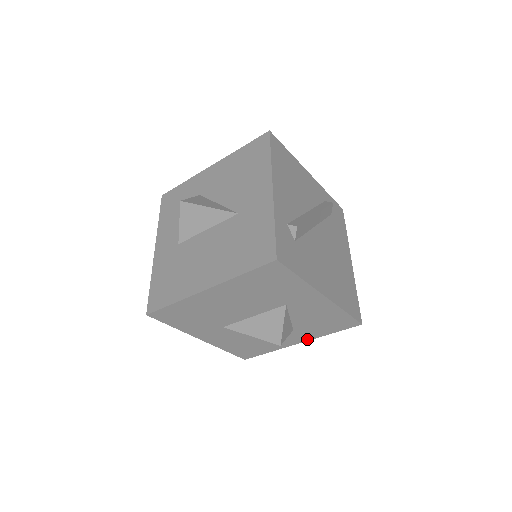
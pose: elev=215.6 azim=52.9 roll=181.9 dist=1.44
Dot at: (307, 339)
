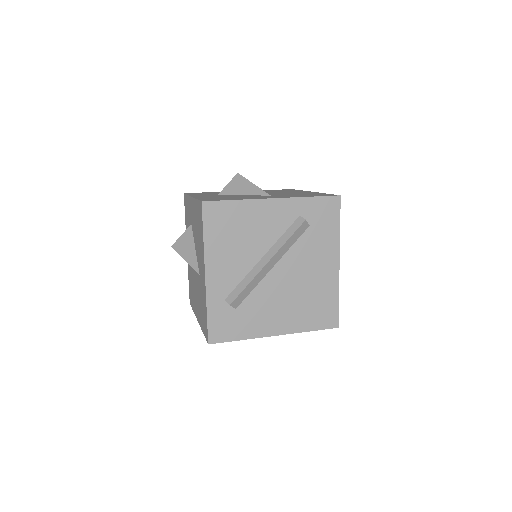
Dot at: occluded
